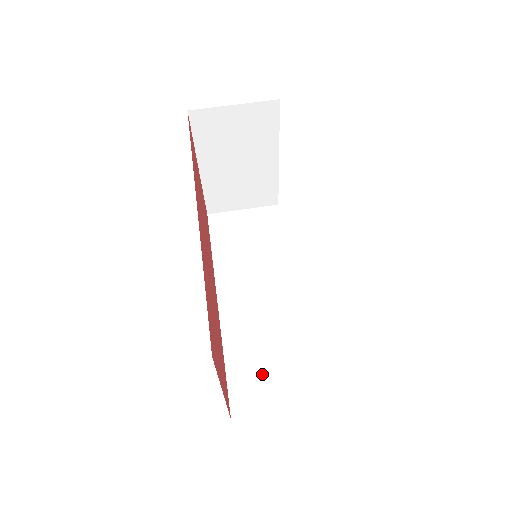
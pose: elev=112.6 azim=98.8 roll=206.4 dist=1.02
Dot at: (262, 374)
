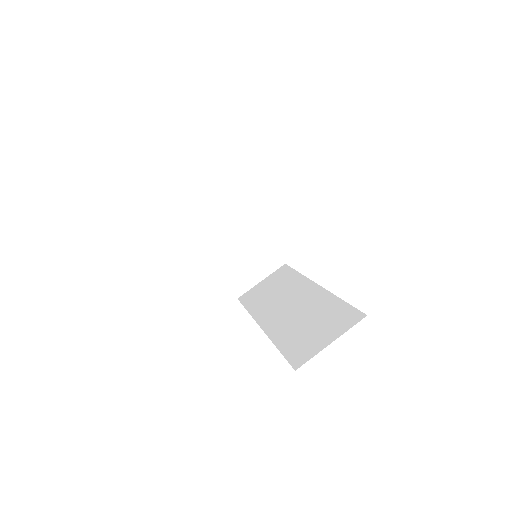
Dot at: (309, 335)
